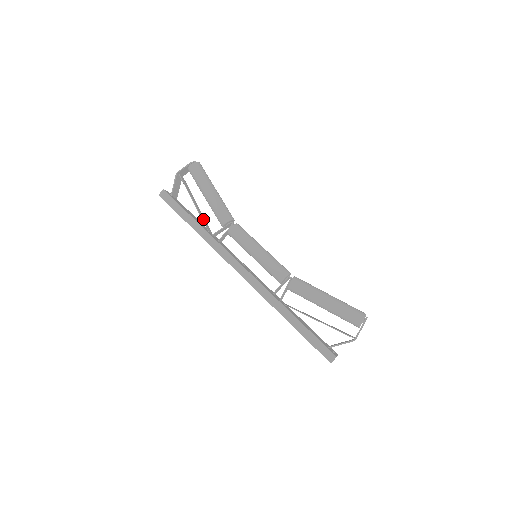
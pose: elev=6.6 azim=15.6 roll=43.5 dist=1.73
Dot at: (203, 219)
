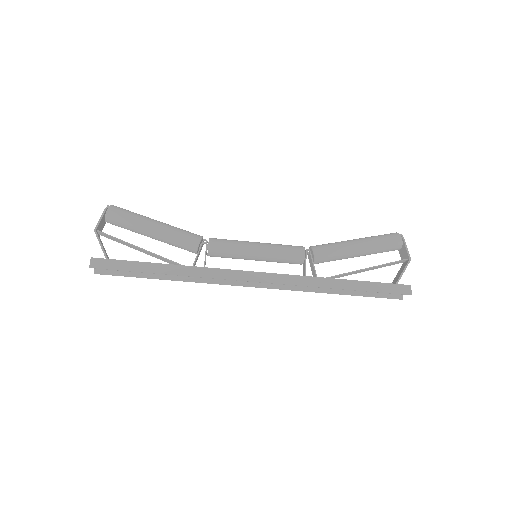
Dot at: (166, 259)
